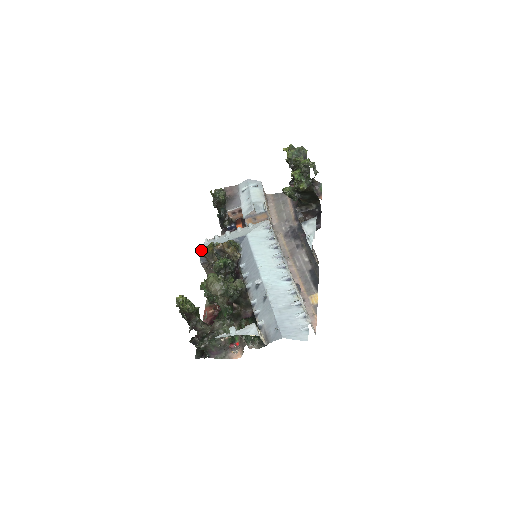
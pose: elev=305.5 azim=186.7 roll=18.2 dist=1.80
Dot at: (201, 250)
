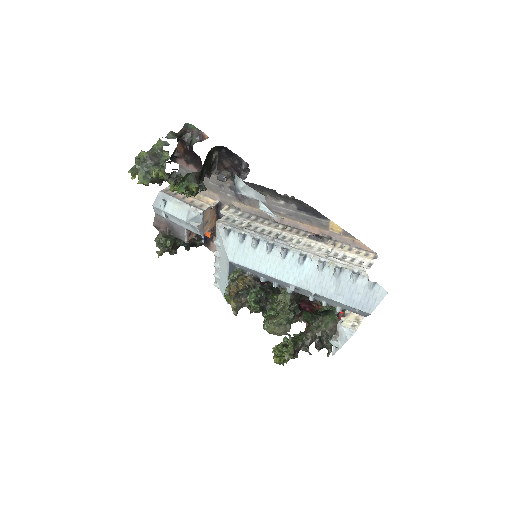
Dot at: (227, 302)
